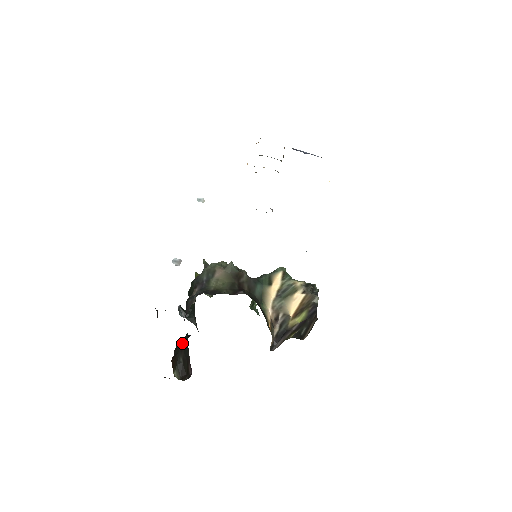
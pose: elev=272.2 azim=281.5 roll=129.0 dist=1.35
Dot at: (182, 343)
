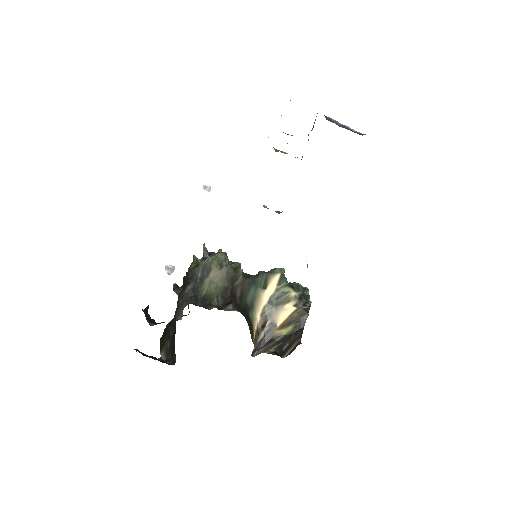
Dot at: (171, 329)
